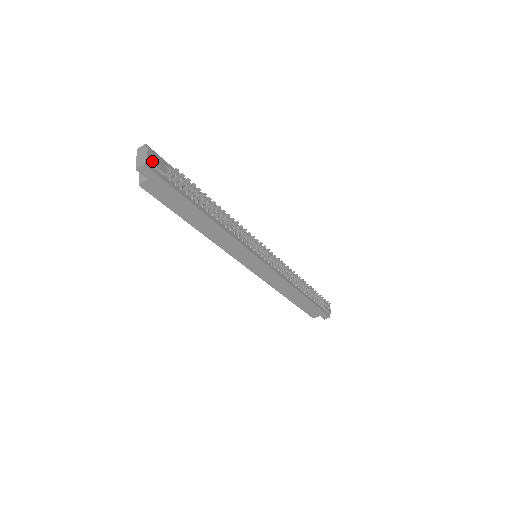
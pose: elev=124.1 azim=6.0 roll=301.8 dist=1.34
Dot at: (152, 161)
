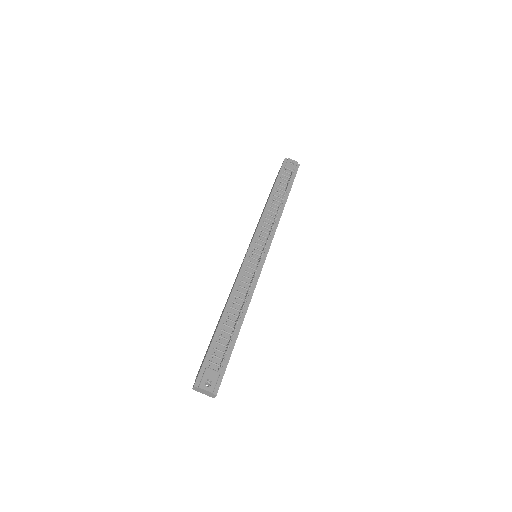
Dot at: (212, 387)
